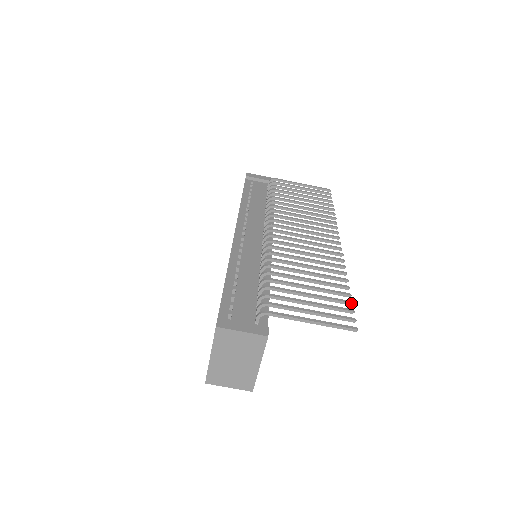
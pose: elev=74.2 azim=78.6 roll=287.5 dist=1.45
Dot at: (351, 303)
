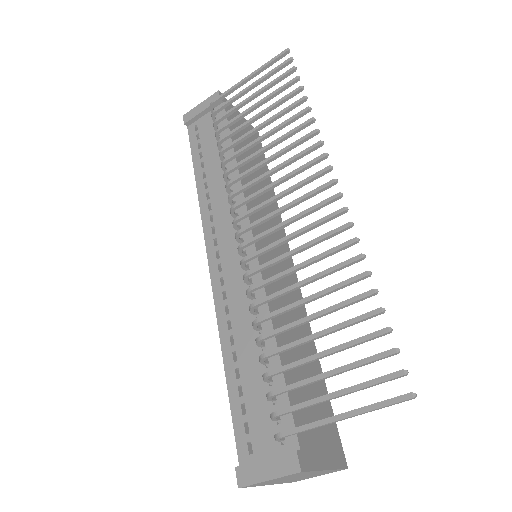
Dot at: (388, 332)
